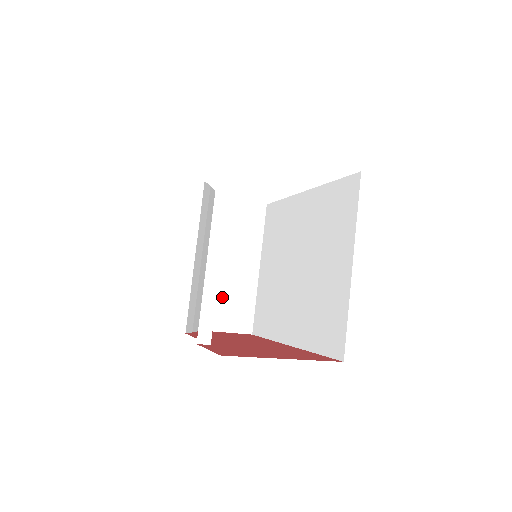
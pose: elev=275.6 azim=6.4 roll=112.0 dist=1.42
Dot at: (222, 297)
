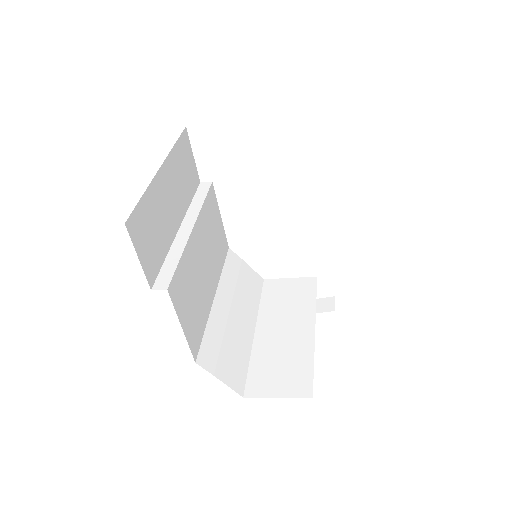
Dot at: (269, 361)
